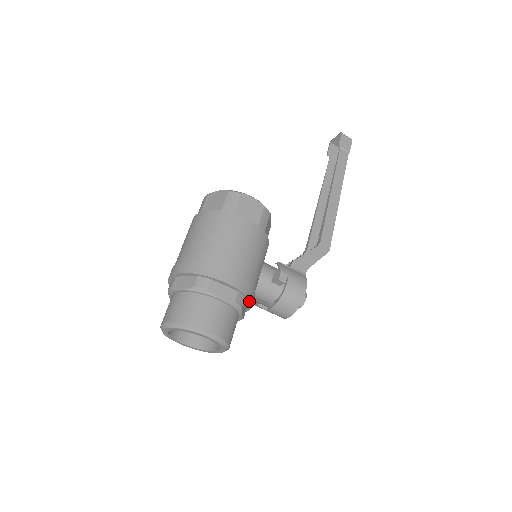
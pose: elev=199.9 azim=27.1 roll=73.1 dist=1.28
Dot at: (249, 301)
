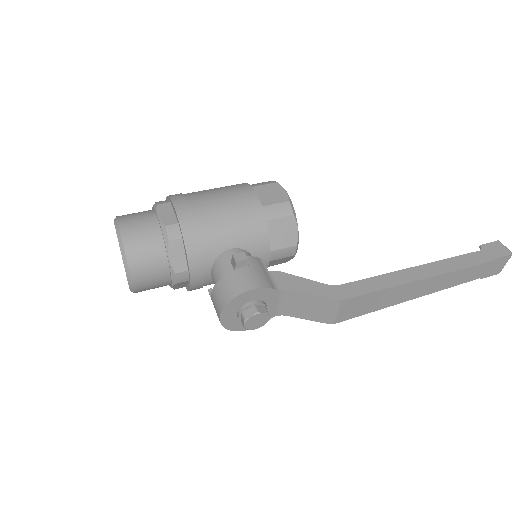
Dot at: (185, 248)
